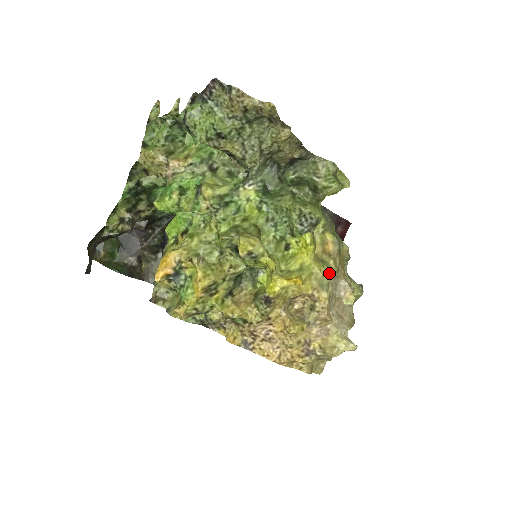
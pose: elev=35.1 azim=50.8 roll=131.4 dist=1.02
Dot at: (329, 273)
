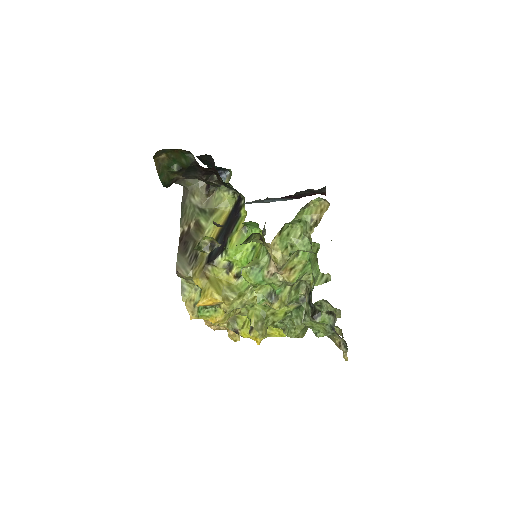
Dot at: occluded
